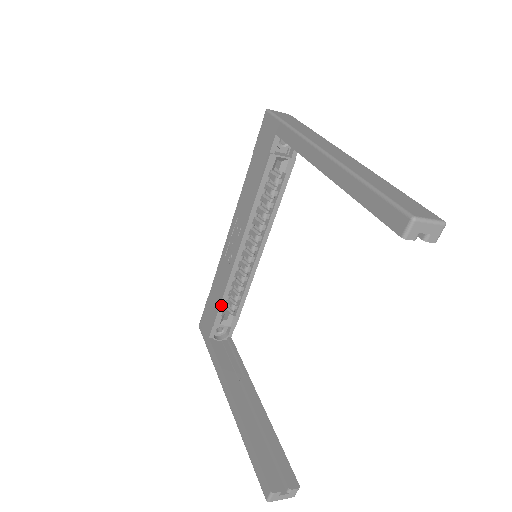
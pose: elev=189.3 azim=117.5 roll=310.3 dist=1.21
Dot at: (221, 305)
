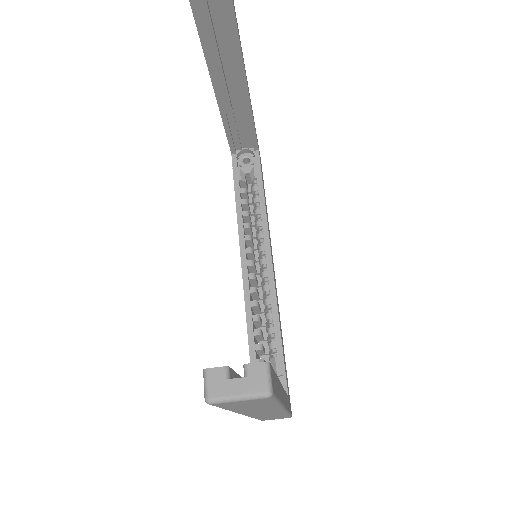
Dot at: (250, 342)
